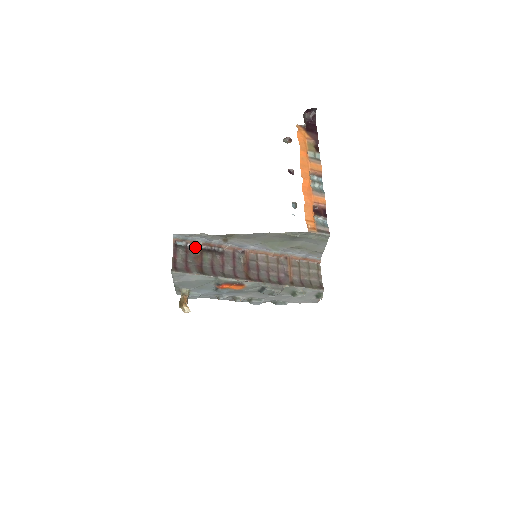
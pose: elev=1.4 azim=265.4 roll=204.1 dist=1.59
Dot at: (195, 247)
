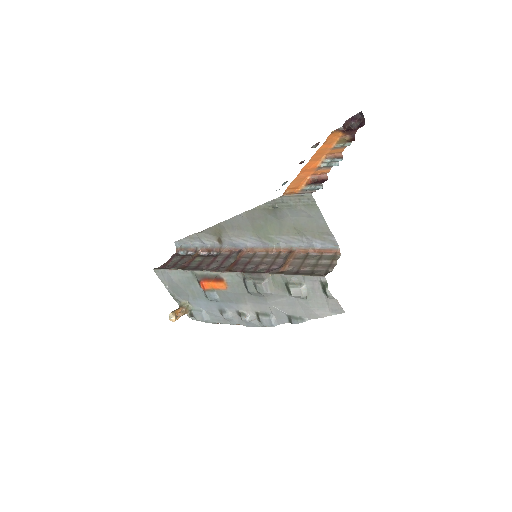
Dot at: occluded
